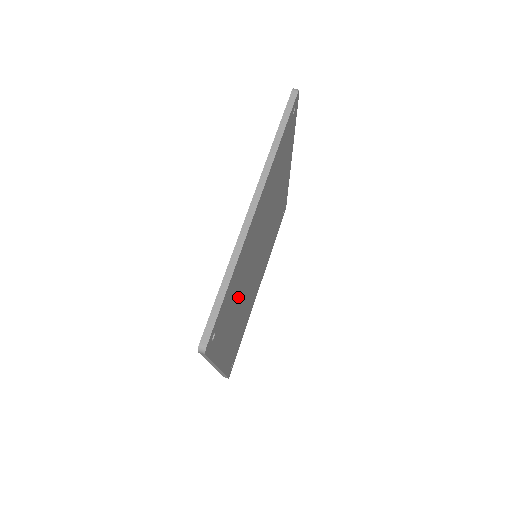
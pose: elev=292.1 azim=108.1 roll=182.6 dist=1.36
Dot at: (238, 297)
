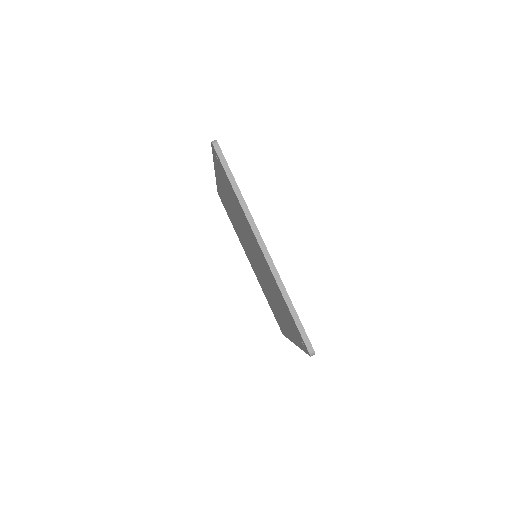
Dot at: occluded
